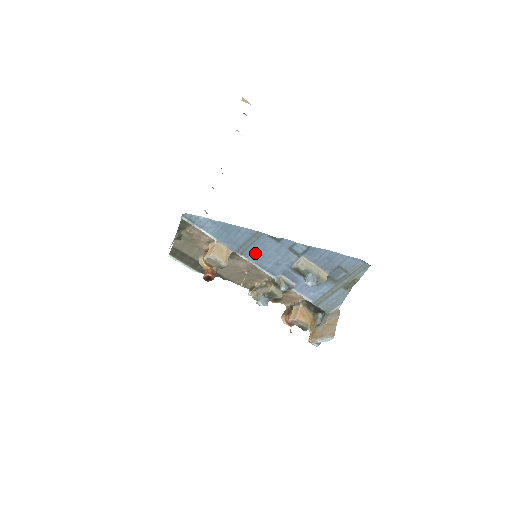
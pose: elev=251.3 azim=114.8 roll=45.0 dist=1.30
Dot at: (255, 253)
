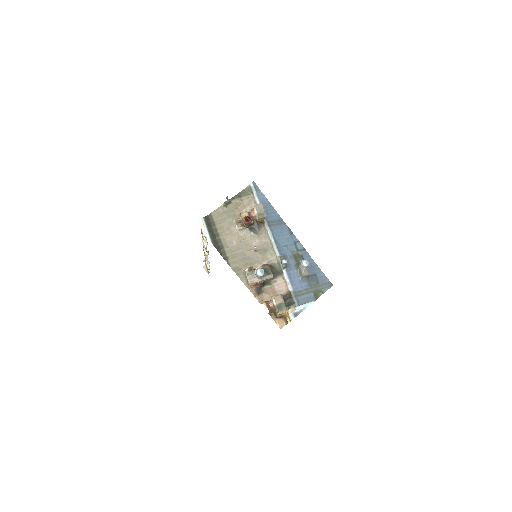
Dot at: (275, 231)
